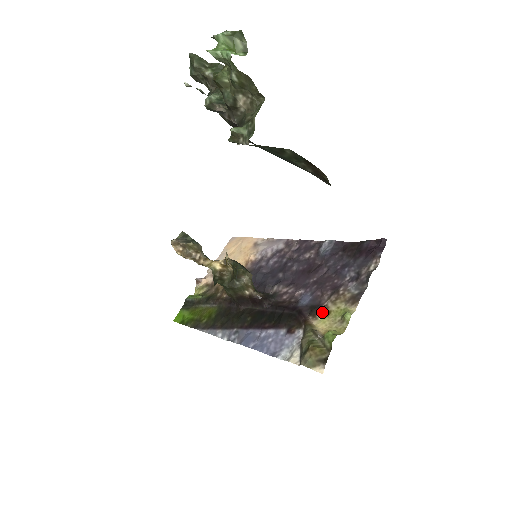
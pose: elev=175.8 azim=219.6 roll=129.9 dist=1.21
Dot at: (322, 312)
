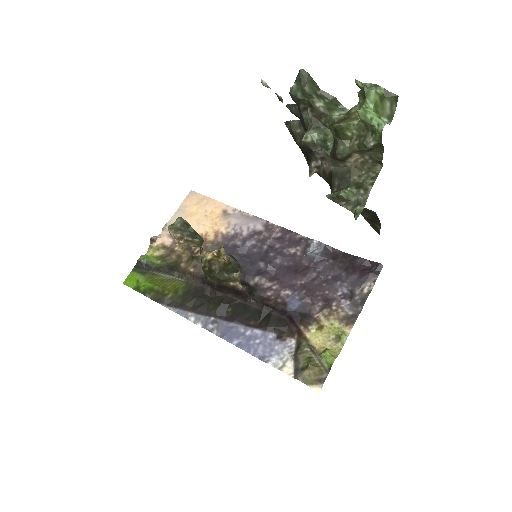
Dot at: (314, 324)
